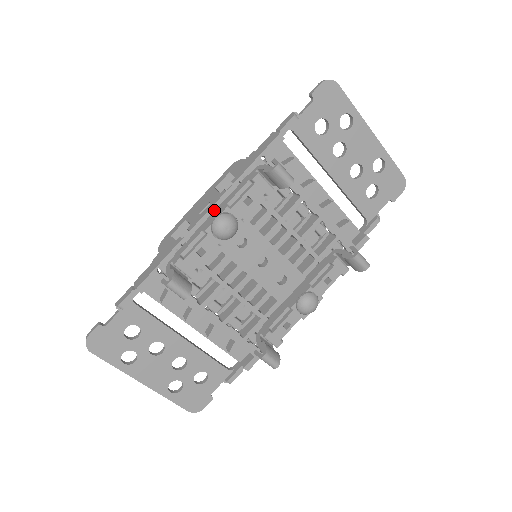
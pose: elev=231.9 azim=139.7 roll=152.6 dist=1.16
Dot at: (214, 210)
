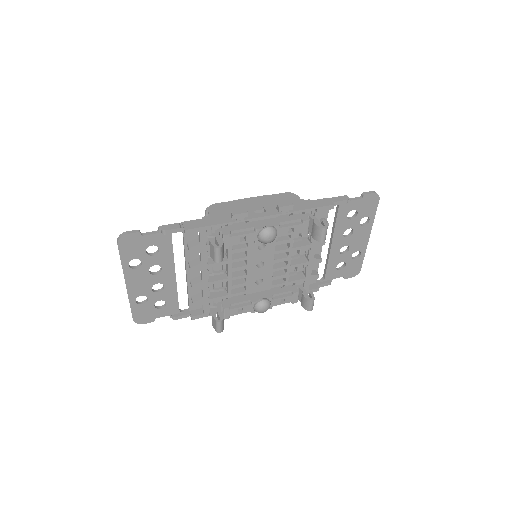
Dot at: (267, 218)
